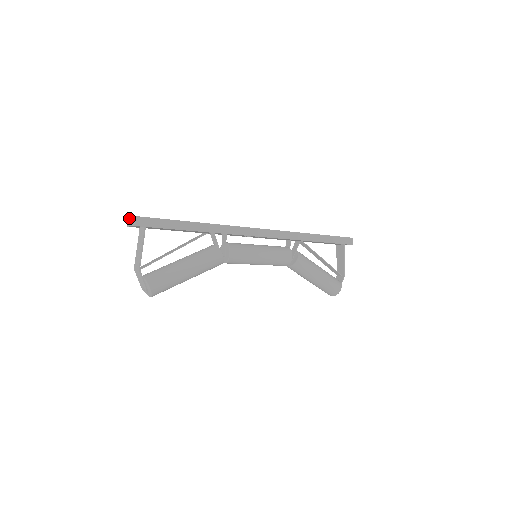
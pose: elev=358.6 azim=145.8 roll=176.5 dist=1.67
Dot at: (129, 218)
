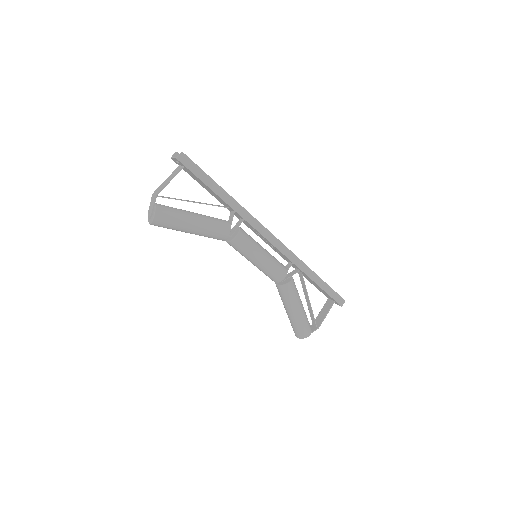
Dot at: (176, 152)
